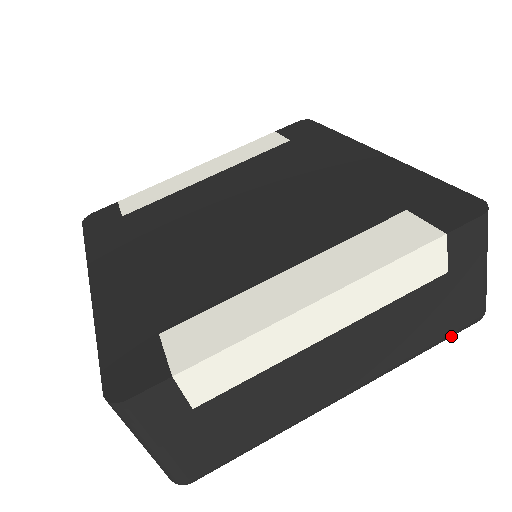
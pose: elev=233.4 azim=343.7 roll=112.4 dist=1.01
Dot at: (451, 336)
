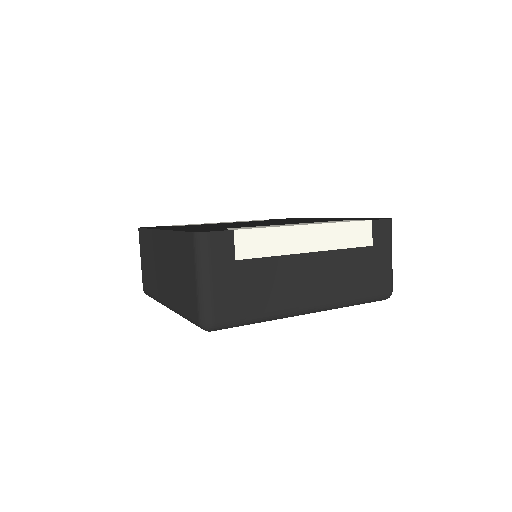
Dot at: (373, 298)
